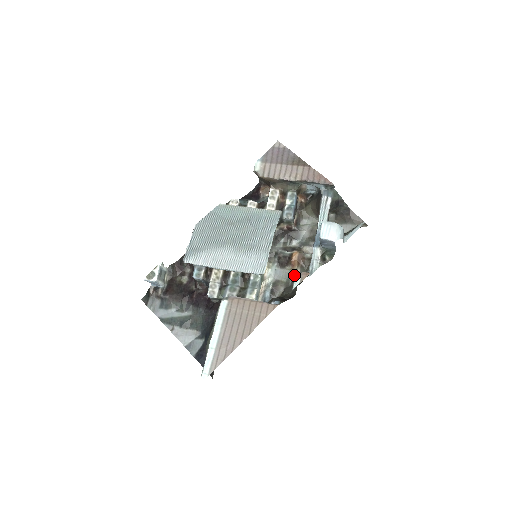
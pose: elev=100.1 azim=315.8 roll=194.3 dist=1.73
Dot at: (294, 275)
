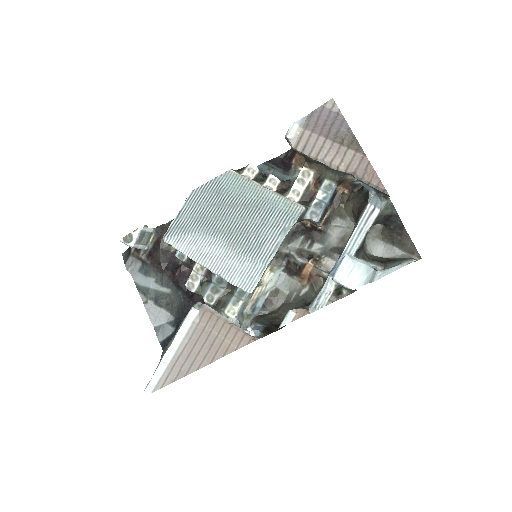
Dot at: (300, 290)
